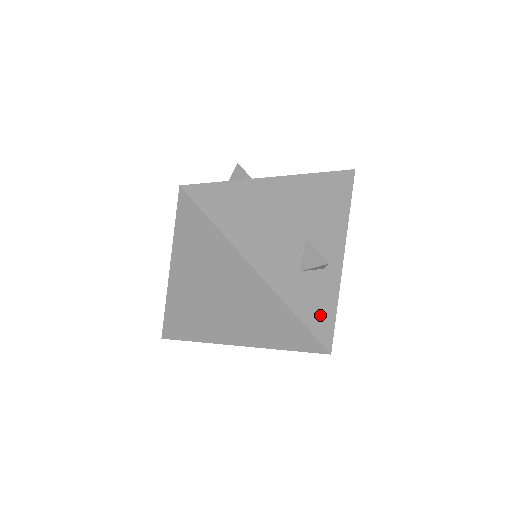
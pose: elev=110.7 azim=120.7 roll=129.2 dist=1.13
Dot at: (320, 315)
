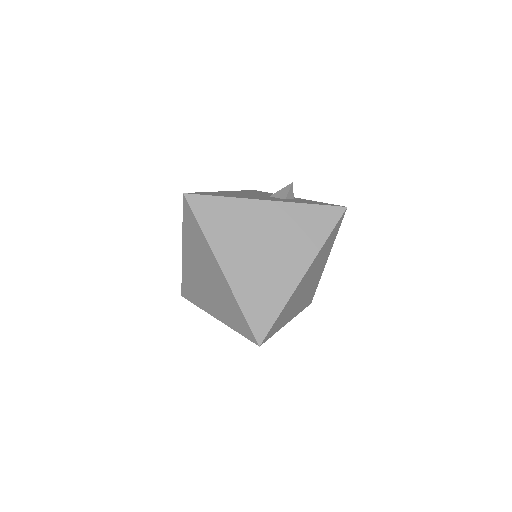
Dot at: (319, 203)
